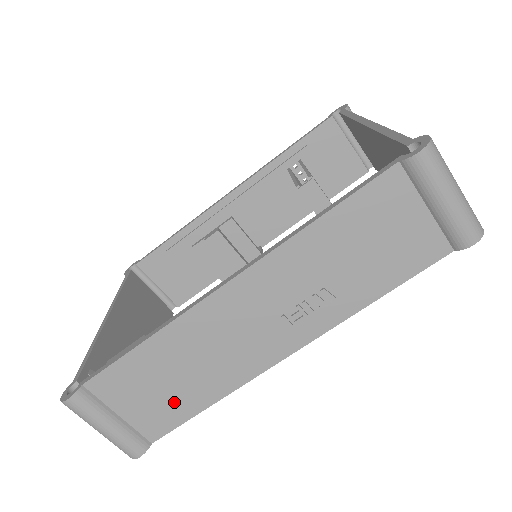
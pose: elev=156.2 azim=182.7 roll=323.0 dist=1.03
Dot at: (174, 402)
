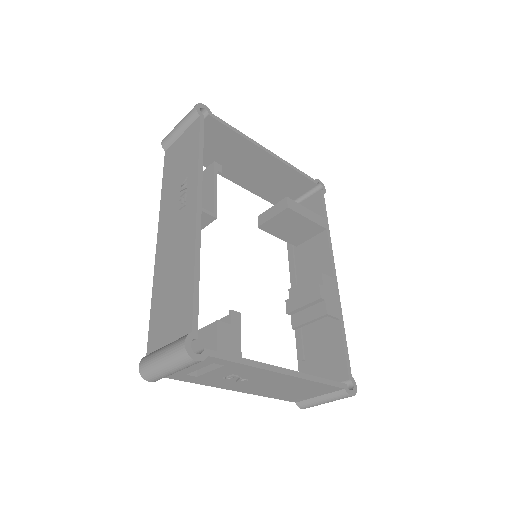
Dot at: (181, 297)
